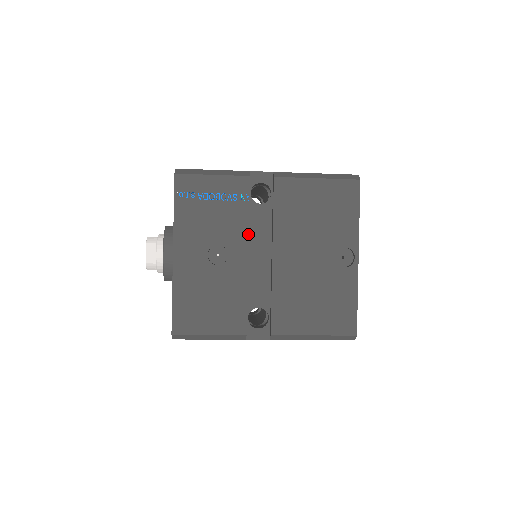
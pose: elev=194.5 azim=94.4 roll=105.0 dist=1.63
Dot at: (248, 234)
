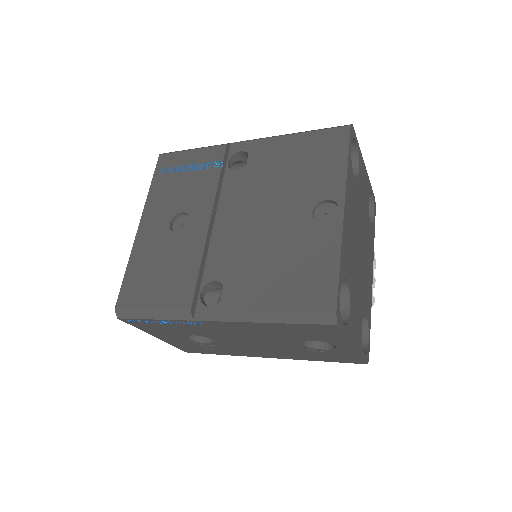
Dot at: (214, 198)
